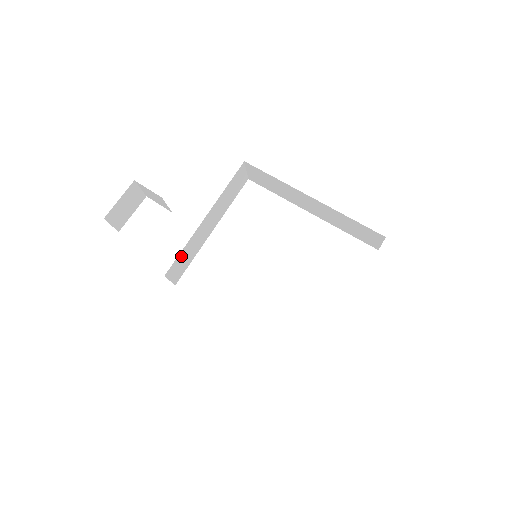
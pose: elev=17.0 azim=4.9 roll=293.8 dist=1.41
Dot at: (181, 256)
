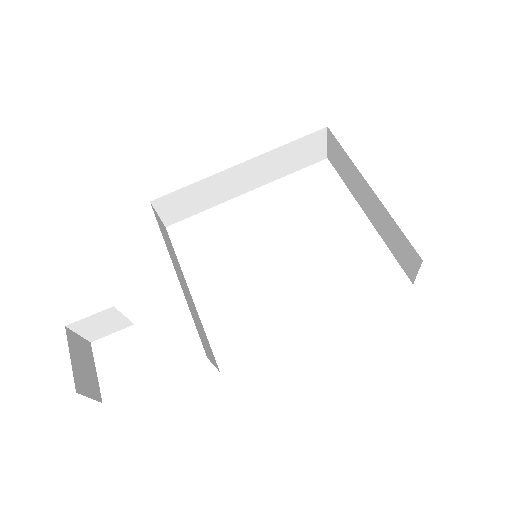
Dot at: (197, 328)
